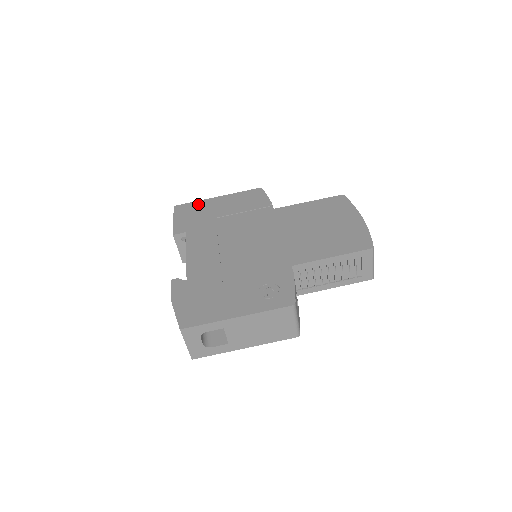
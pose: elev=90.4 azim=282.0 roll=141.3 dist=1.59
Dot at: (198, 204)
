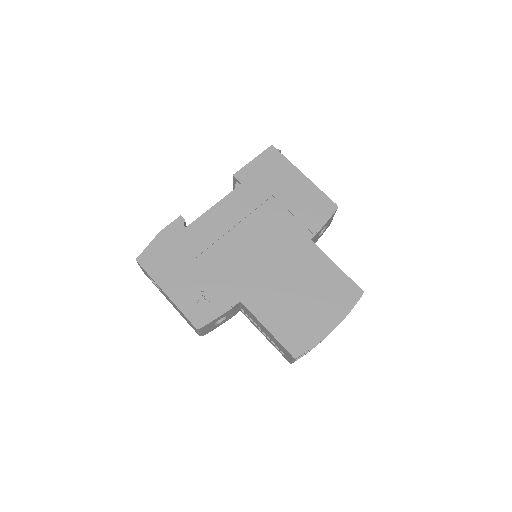
Dot at: (285, 165)
